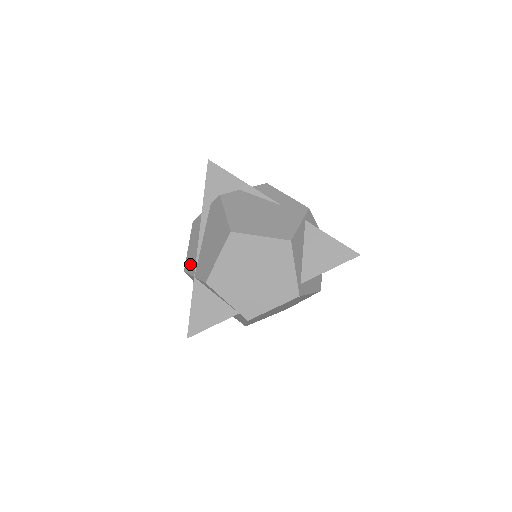
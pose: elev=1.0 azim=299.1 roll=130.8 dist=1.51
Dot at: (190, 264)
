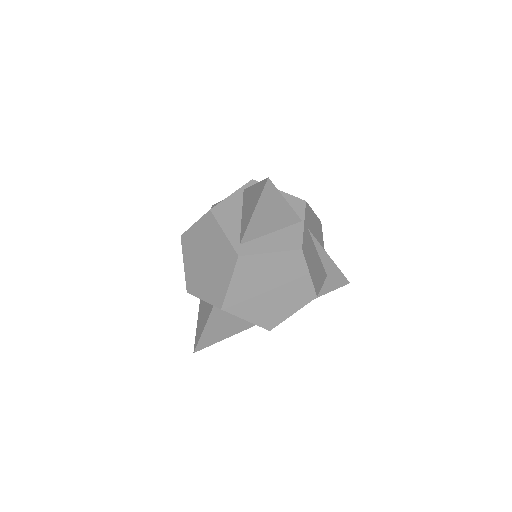
Dot at: occluded
